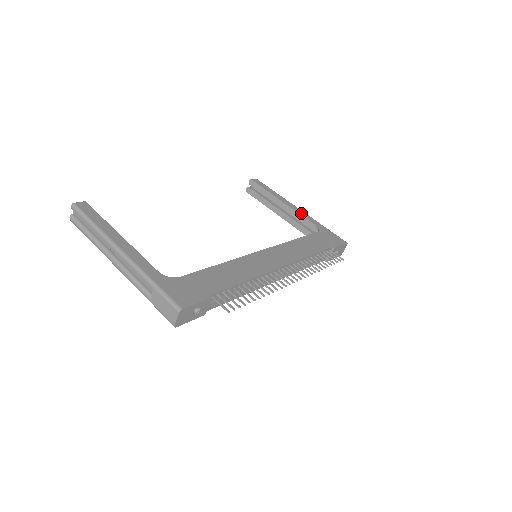
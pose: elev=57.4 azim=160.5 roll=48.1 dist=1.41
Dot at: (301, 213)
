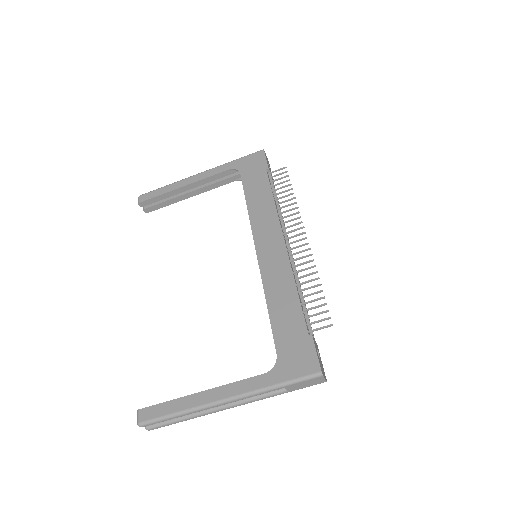
Dot at: (207, 175)
